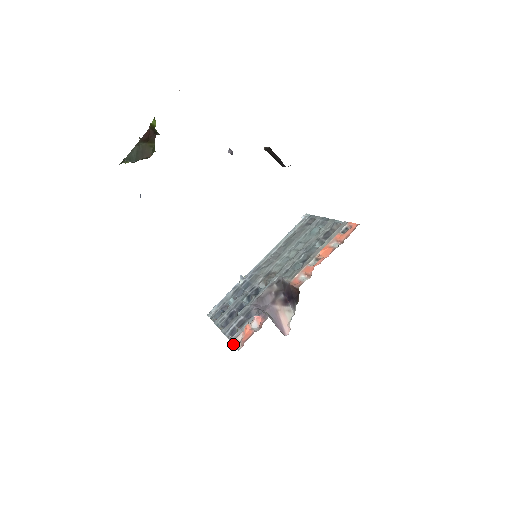
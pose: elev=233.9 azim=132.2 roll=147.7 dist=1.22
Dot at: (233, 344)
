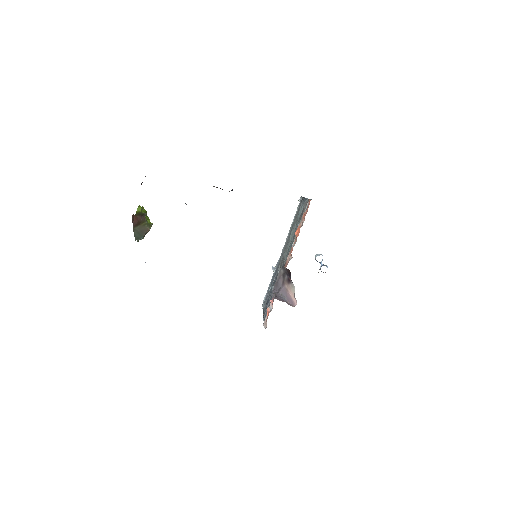
Dot at: occluded
